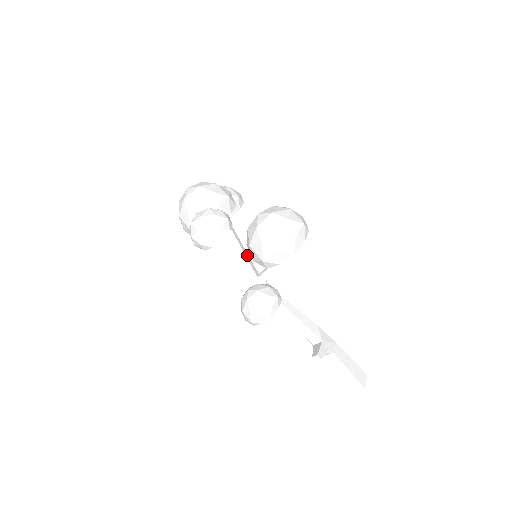
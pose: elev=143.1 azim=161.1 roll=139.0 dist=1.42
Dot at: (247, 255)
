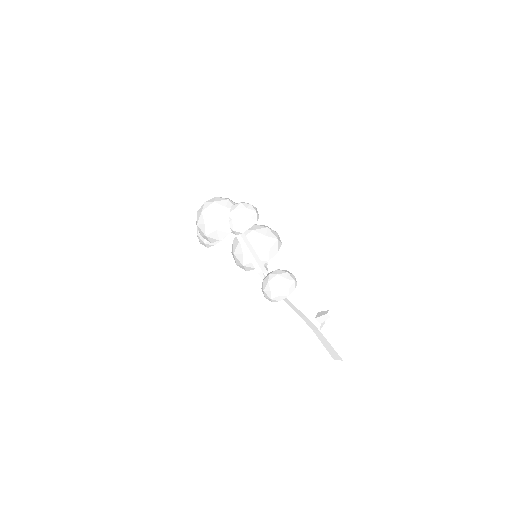
Dot at: occluded
